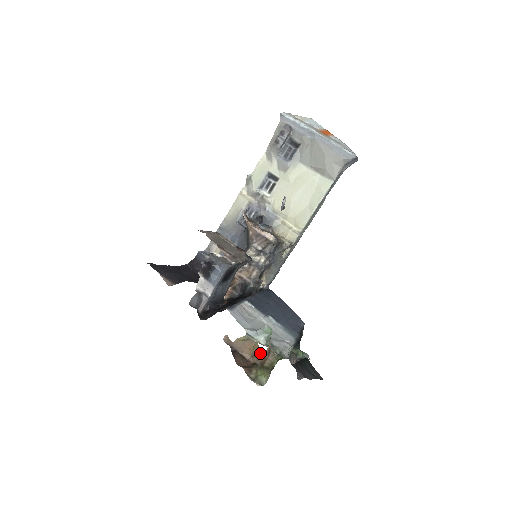
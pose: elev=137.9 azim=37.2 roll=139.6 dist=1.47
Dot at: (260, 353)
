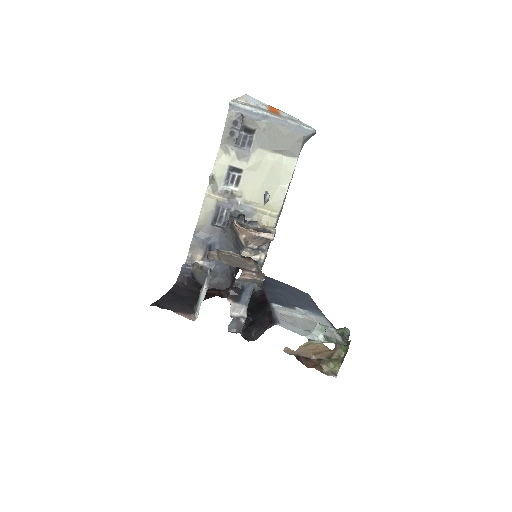
Dot at: (327, 351)
